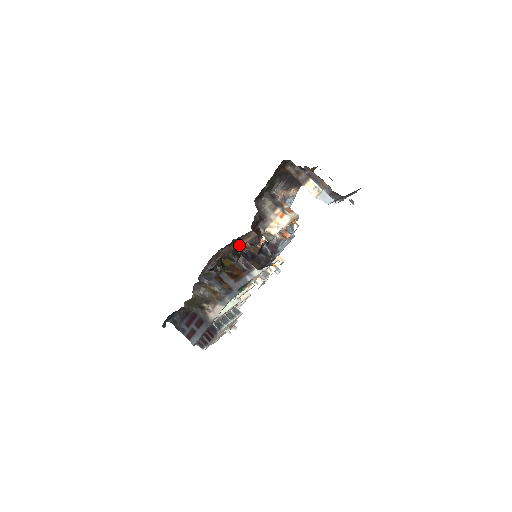
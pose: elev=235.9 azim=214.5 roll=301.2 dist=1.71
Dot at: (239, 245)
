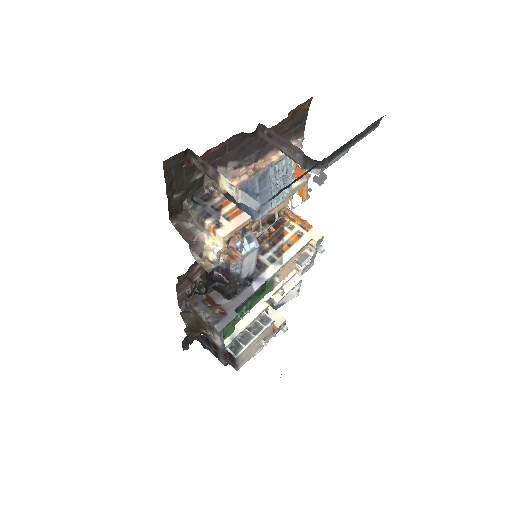
Dot at: occluded
